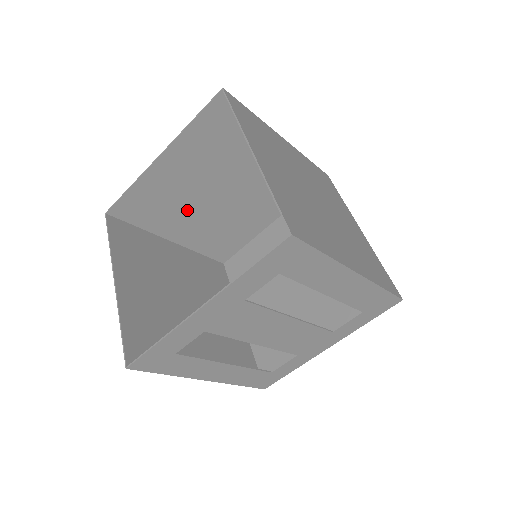
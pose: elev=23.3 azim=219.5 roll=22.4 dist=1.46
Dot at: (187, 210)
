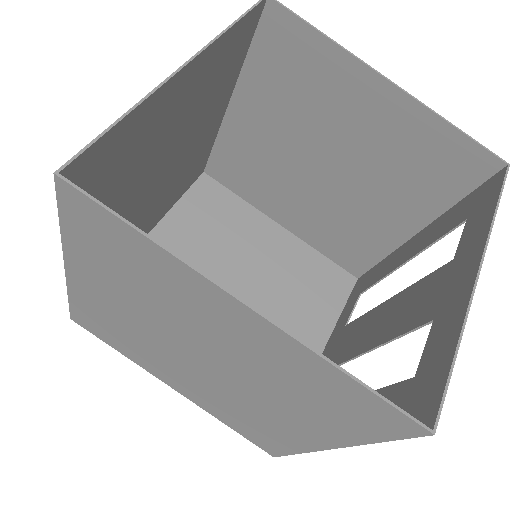
Dot at: (124, 195)
